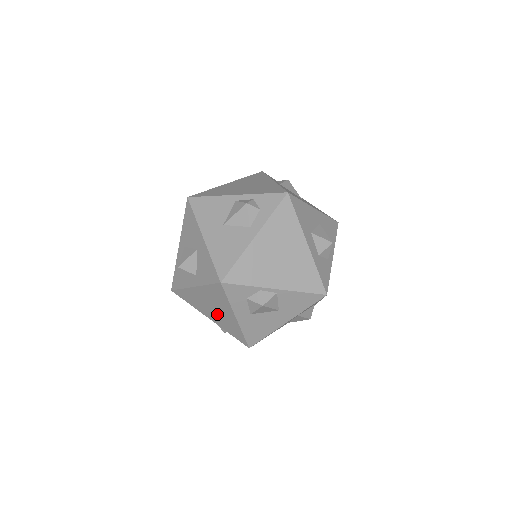
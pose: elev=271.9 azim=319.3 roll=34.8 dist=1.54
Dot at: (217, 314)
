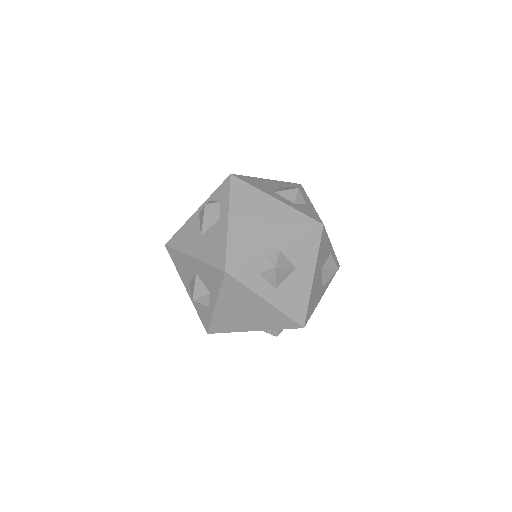
Dot at: (253, 316)
